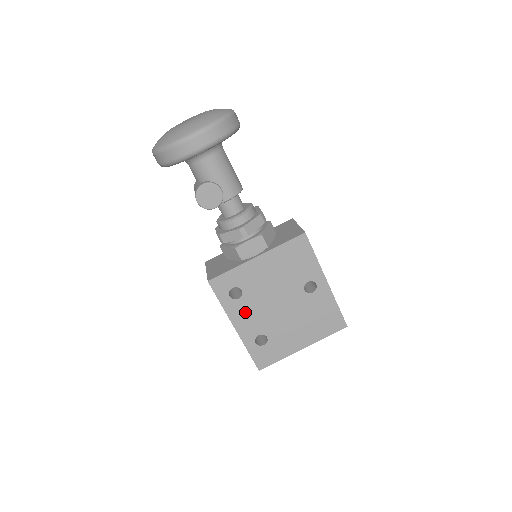
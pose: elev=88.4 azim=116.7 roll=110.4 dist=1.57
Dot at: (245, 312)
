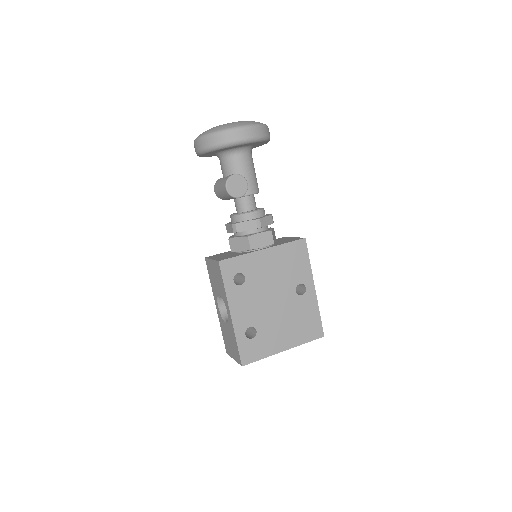
Dot at: (243, 300)
